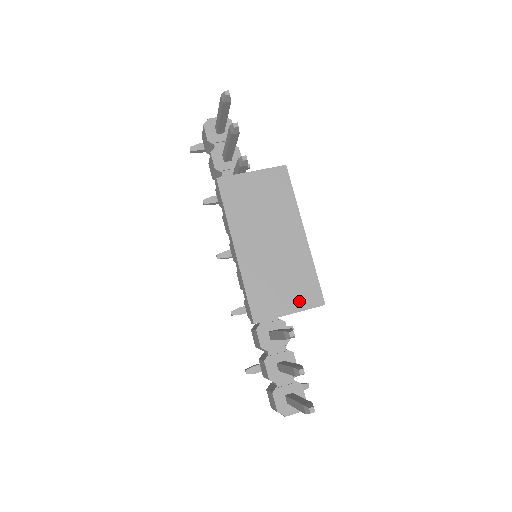
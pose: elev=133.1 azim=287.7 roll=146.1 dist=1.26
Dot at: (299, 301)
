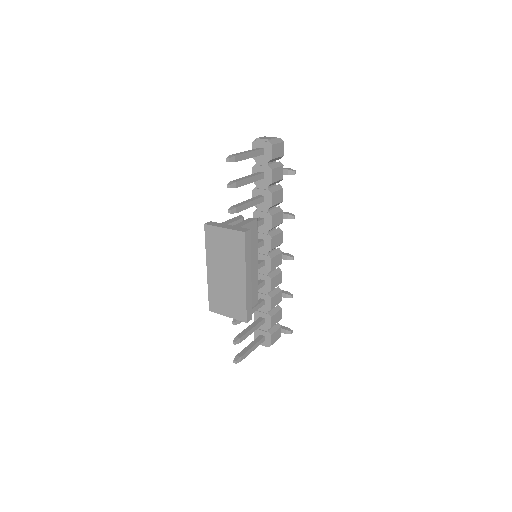
Dot at: (233, 313)
